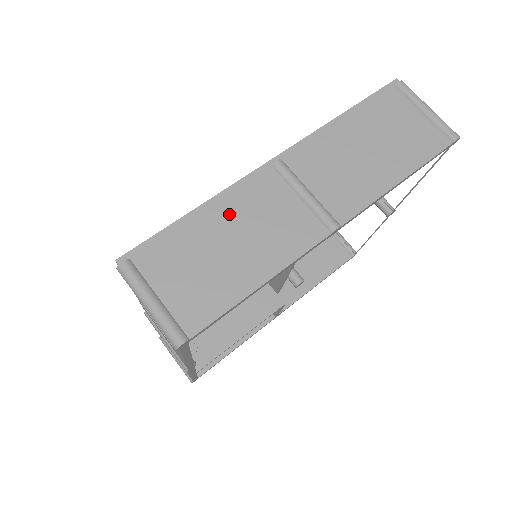
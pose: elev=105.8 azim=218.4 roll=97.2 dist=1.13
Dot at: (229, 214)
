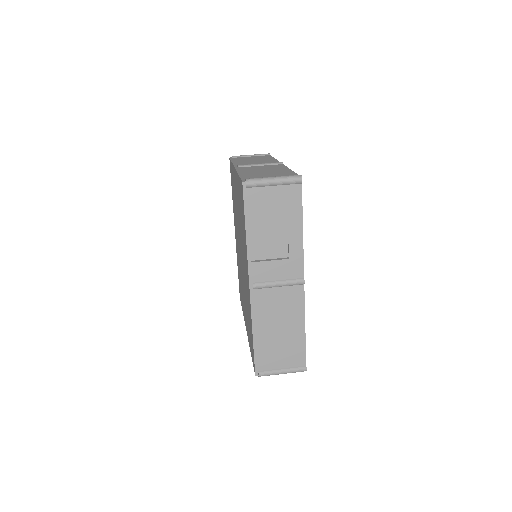
Dot at: (250, 171)
